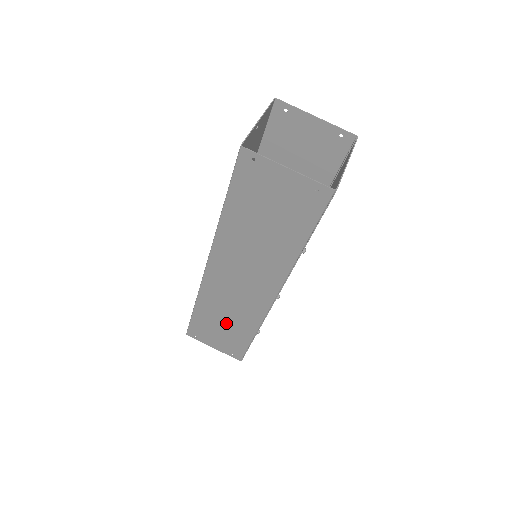
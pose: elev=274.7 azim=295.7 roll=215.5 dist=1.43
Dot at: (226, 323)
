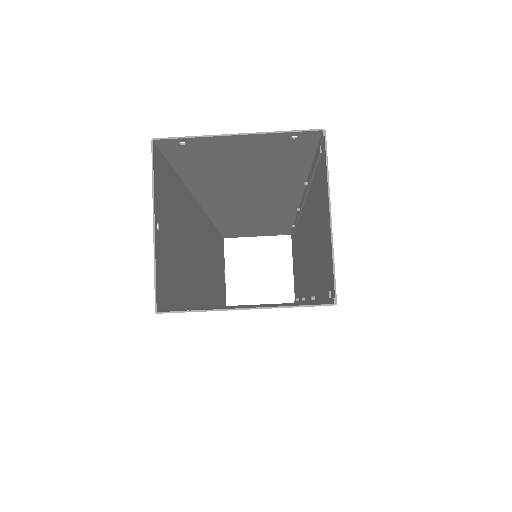
Dot at: occluded
